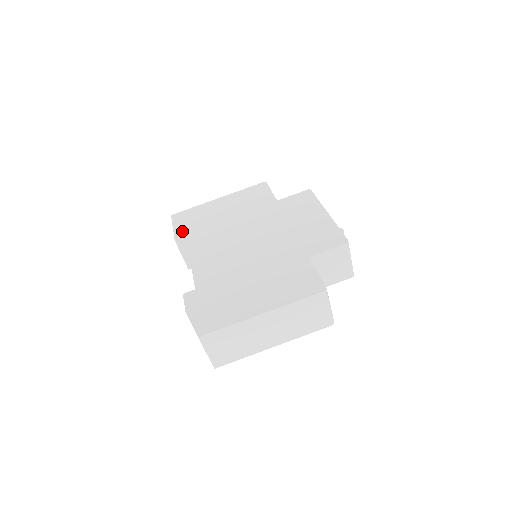
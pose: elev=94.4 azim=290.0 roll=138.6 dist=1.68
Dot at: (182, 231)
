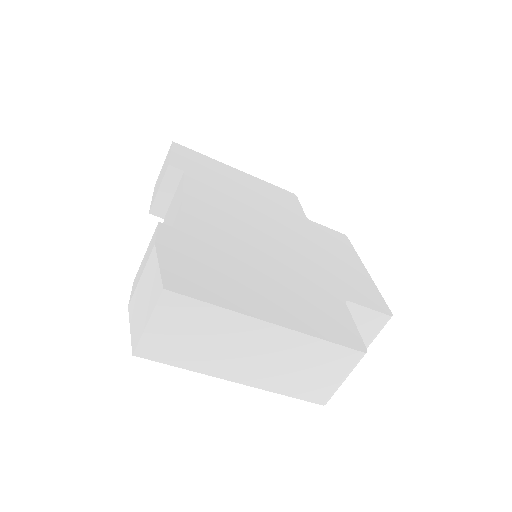
Dot at: (182, 163)
